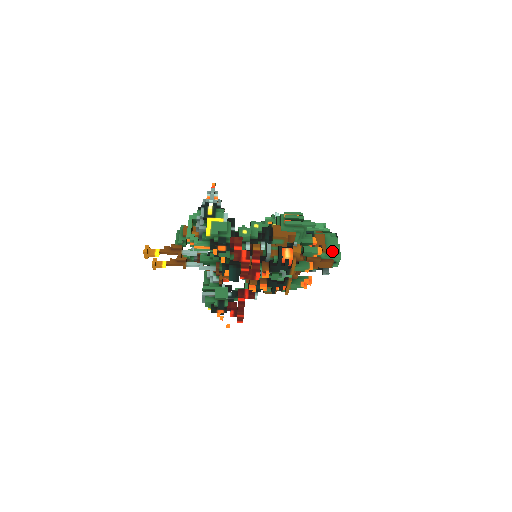
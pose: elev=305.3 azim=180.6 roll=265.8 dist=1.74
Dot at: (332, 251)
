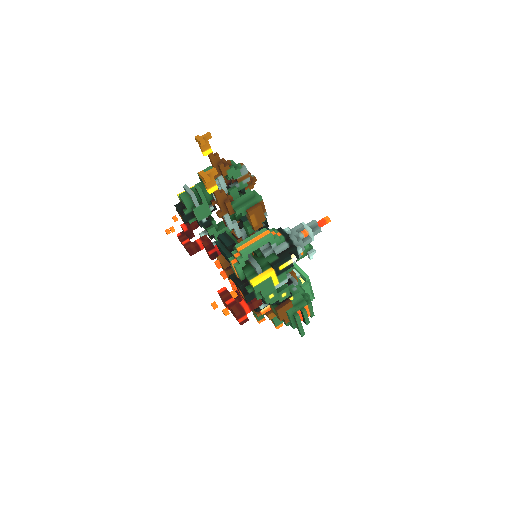
Dot at: occluded
